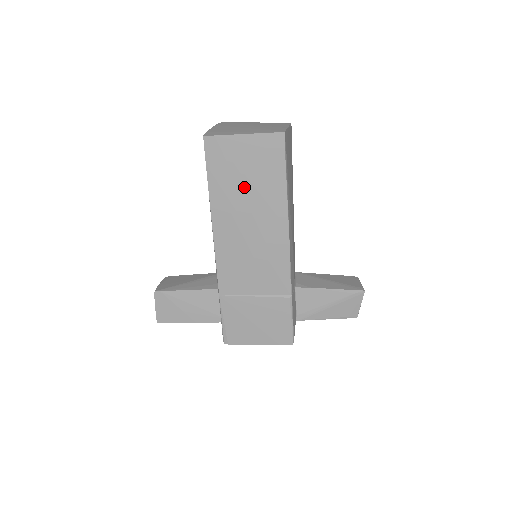
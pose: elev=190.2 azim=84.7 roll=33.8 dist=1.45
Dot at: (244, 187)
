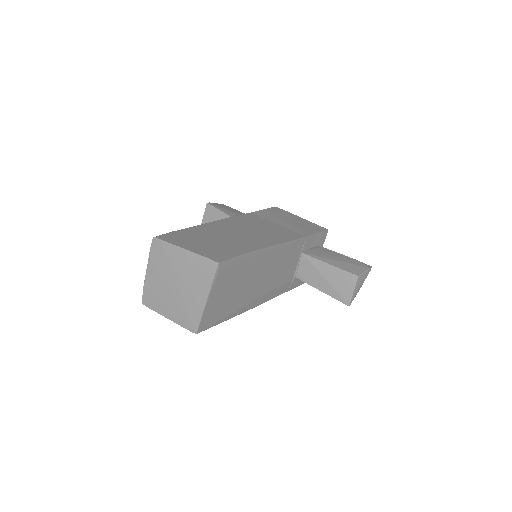
Dot at: occluded
